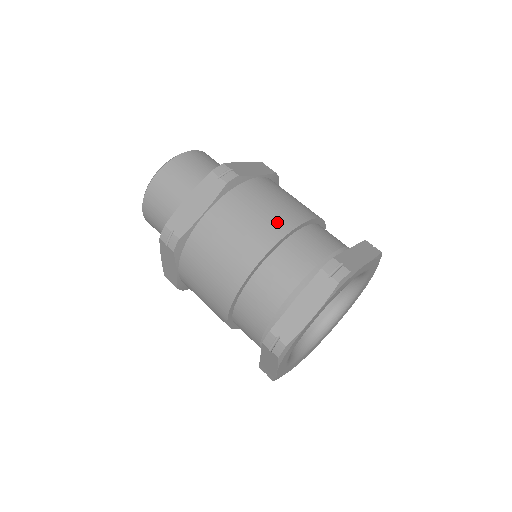
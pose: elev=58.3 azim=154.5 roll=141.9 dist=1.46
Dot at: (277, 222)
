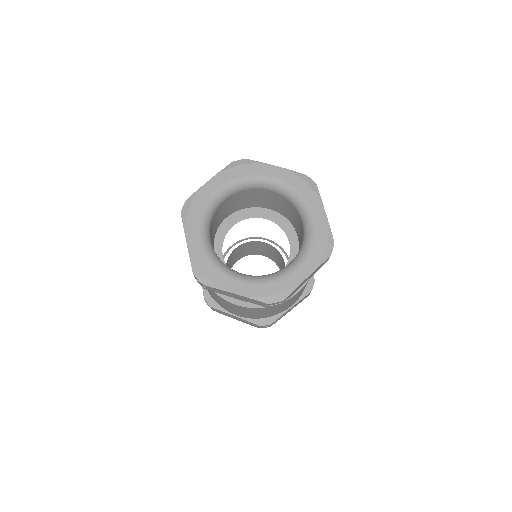
Dot at: occluded
